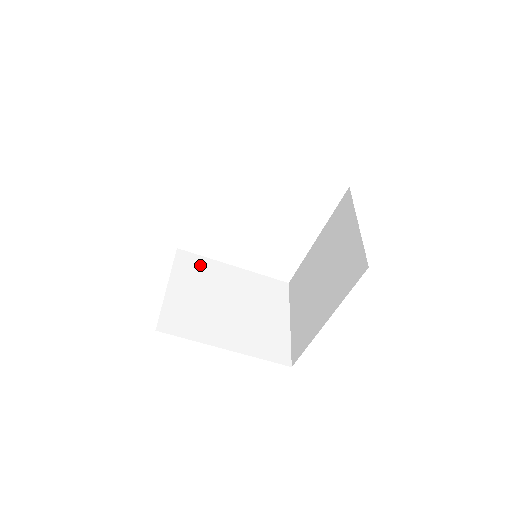
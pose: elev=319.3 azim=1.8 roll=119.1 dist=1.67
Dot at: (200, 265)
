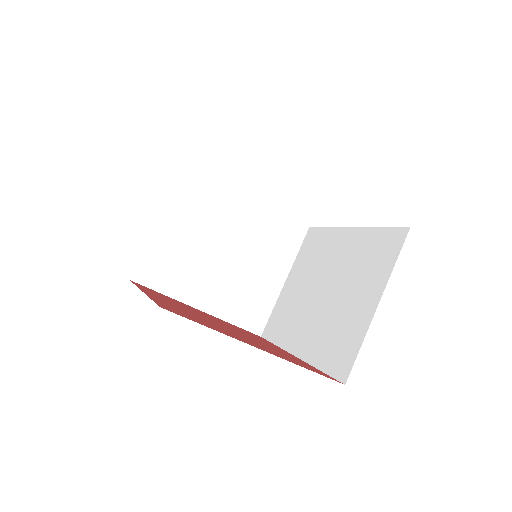
Dot at: (209, 190)
